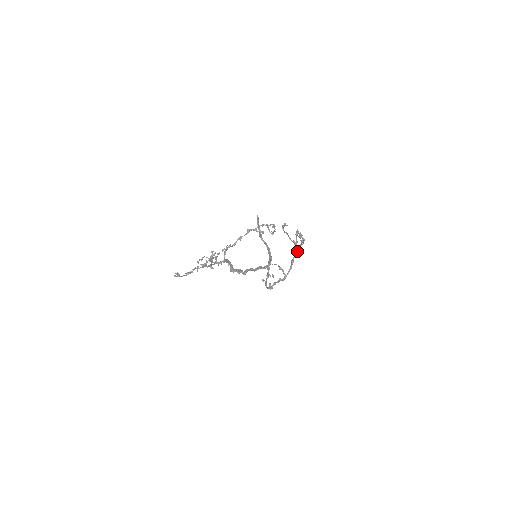
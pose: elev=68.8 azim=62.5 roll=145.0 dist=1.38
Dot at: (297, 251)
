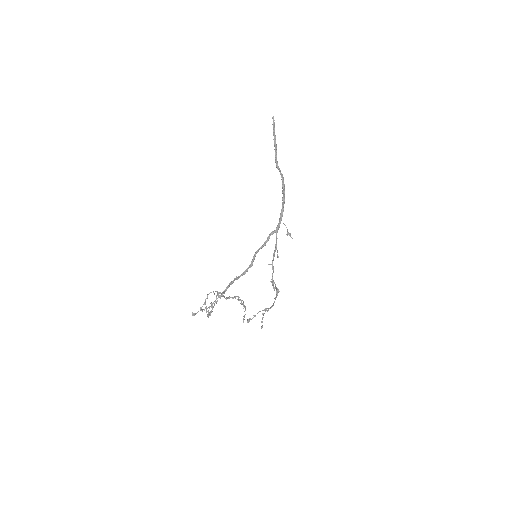
Dot at: (275, 299)
